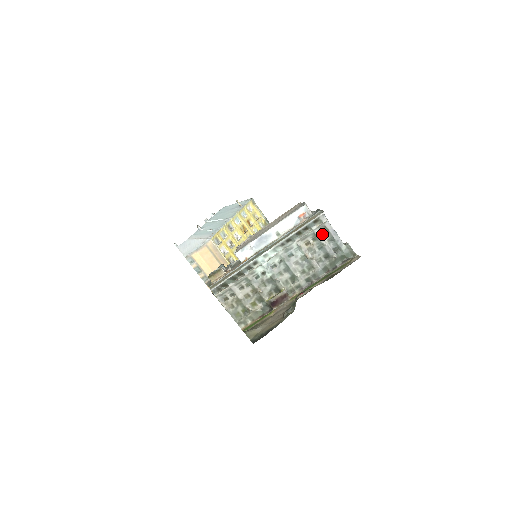
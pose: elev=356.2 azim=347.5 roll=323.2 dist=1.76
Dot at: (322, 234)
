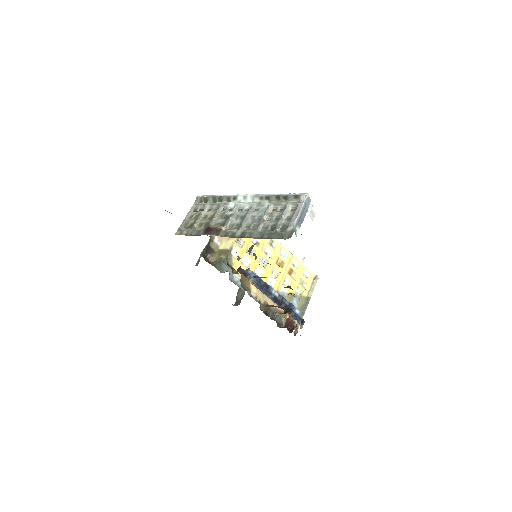
Dot at: (290, 210)
